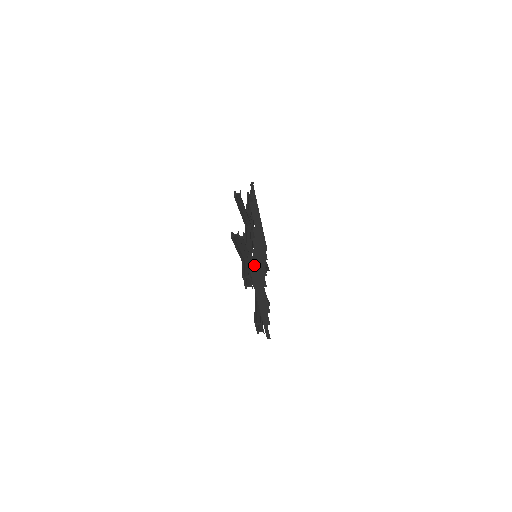
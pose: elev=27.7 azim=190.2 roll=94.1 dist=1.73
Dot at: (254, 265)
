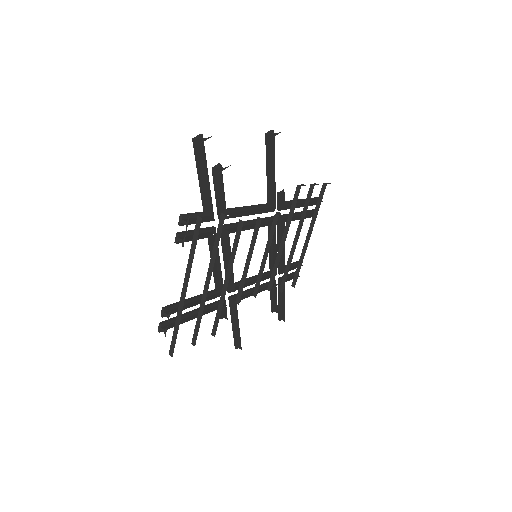
Dot at: (219, 232)
